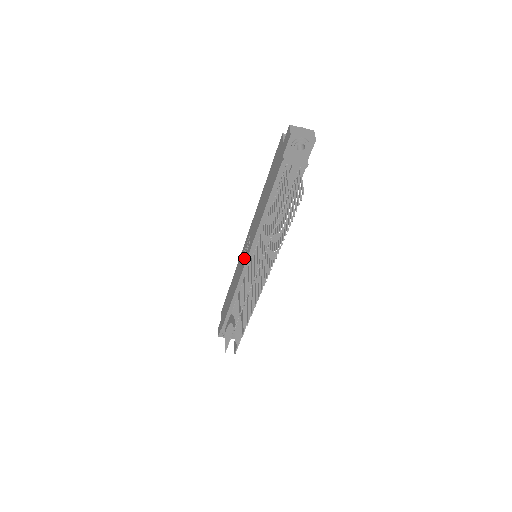
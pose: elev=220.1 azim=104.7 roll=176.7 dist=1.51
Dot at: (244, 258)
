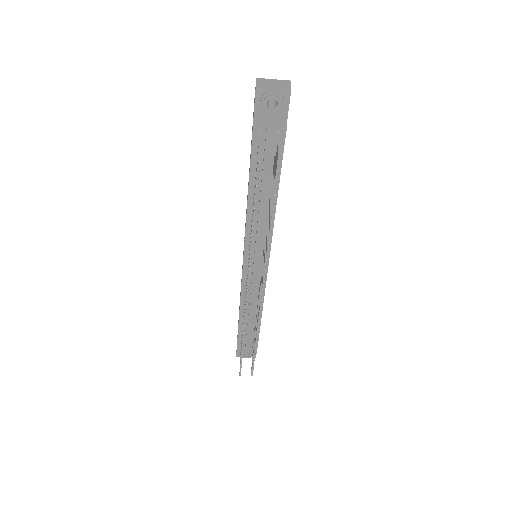
Dot at: occluded
